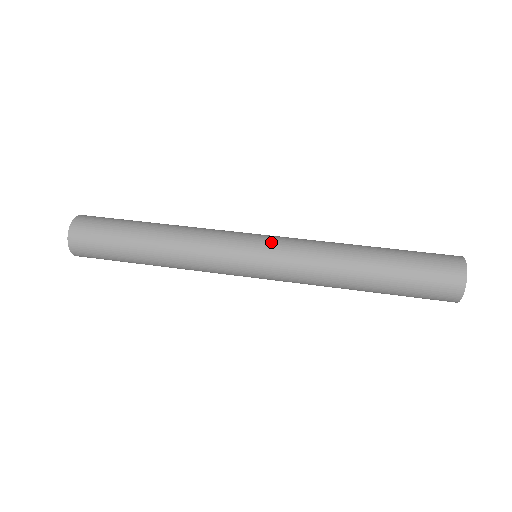
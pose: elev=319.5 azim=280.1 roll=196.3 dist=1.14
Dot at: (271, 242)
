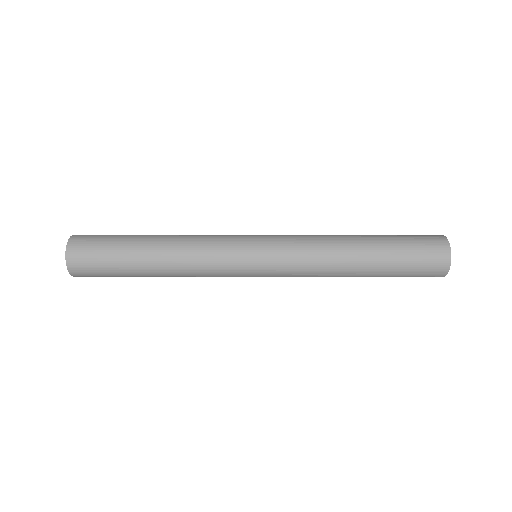
Dot at: (271, 248)
